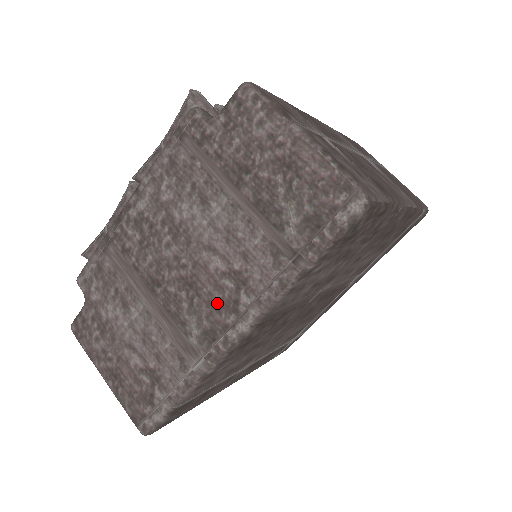
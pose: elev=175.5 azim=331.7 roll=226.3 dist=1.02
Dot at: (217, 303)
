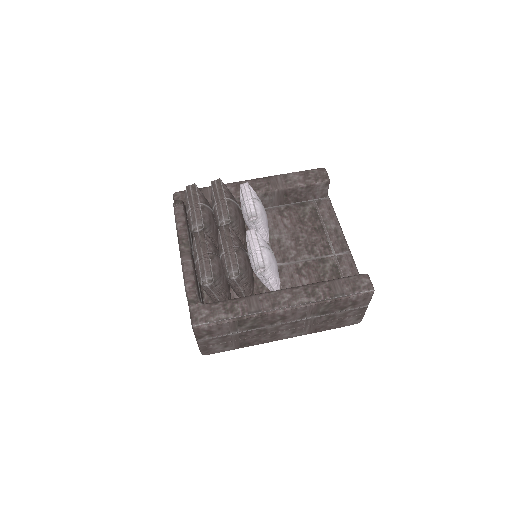
Dot at: occluded
